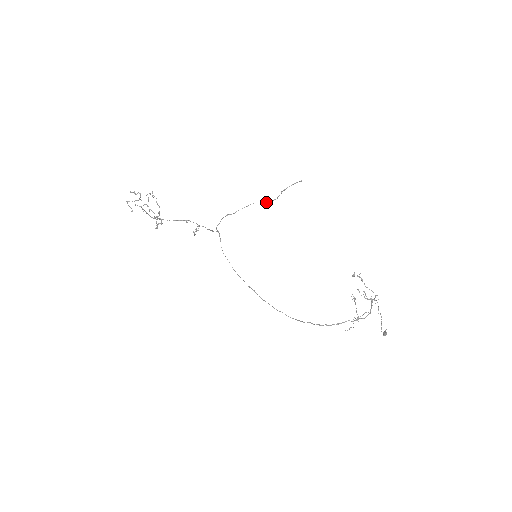
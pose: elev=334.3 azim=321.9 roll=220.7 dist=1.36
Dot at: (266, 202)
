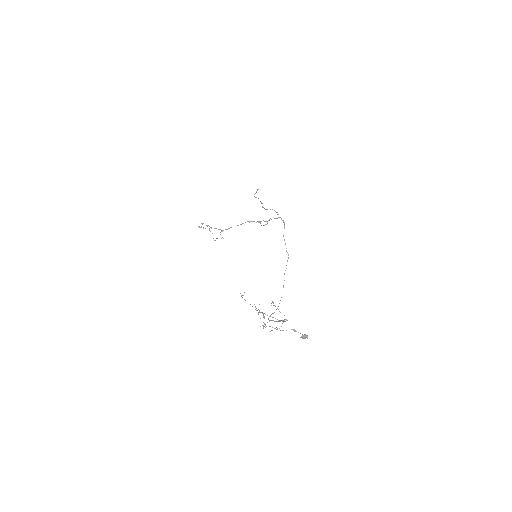
Dot at: occluded
